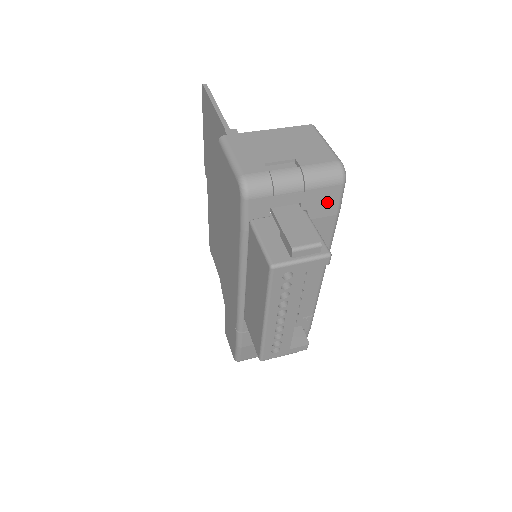
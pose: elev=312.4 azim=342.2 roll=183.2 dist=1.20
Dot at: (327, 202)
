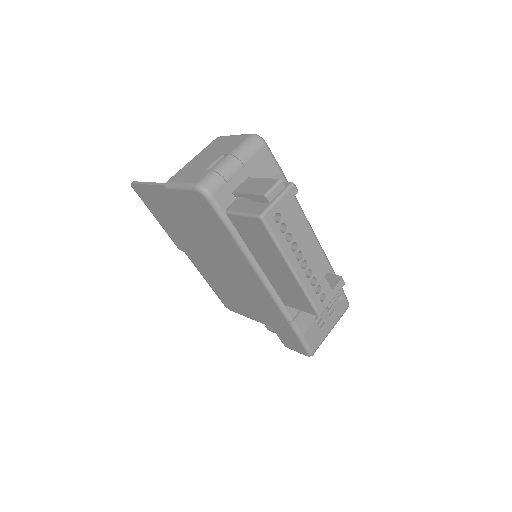
Dot at: (266, 165)
